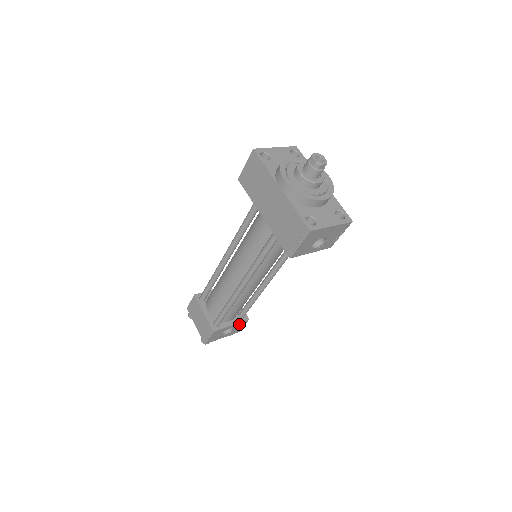
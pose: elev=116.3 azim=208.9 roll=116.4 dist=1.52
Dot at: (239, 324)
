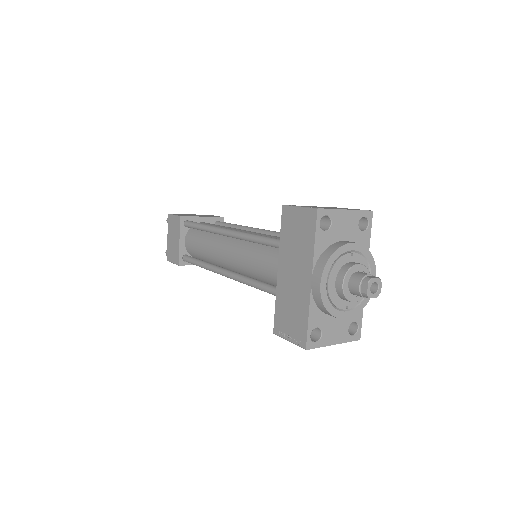
Dot at: occluded
